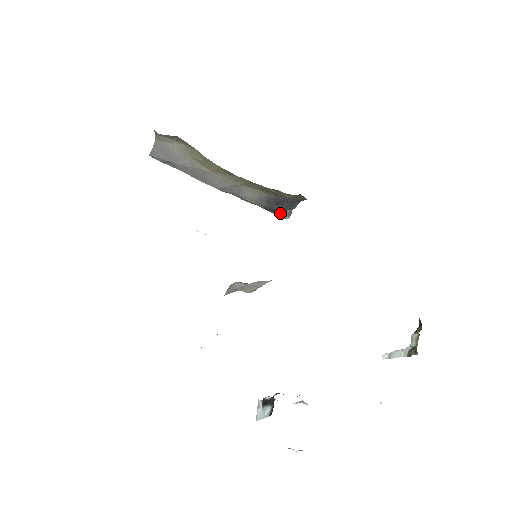
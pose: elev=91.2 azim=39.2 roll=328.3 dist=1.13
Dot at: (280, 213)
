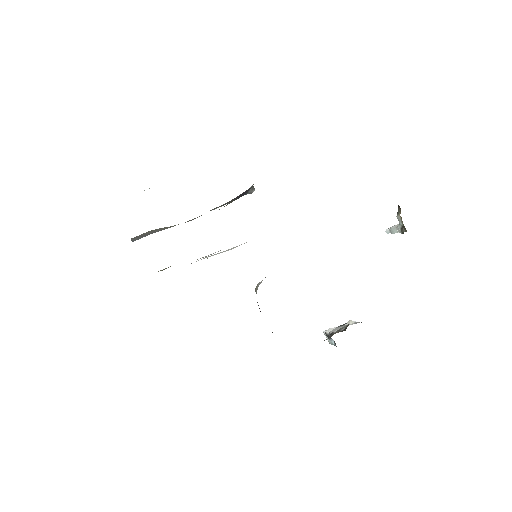
Dot at: (246, 194)
